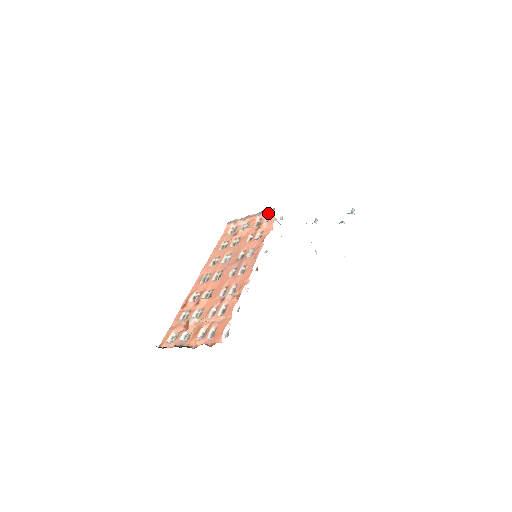
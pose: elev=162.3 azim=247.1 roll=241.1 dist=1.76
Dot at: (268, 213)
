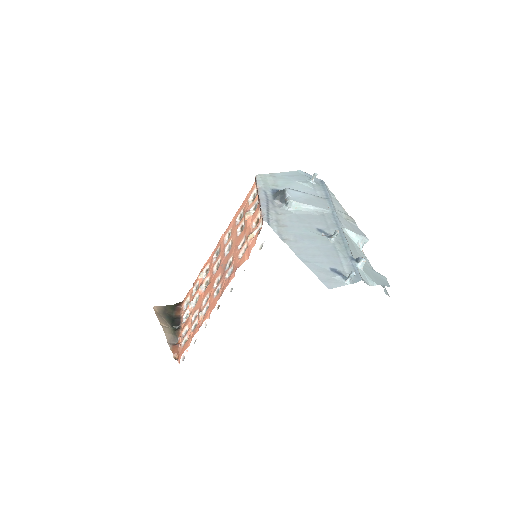
Dot at: (262, 219)
